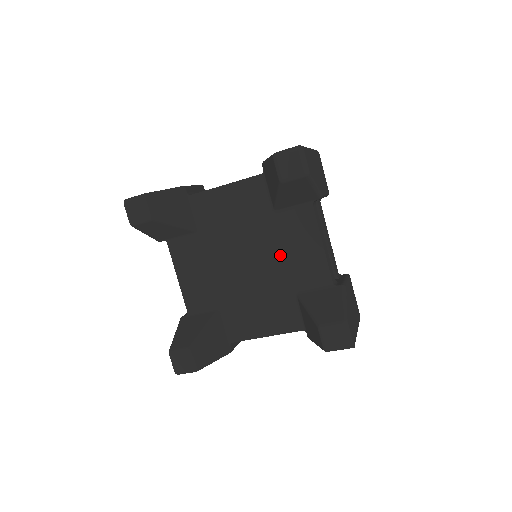
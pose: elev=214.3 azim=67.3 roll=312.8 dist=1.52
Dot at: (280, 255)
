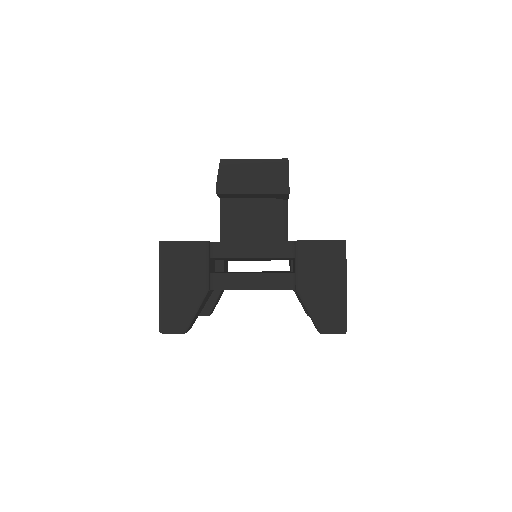
Dot at: occluded
